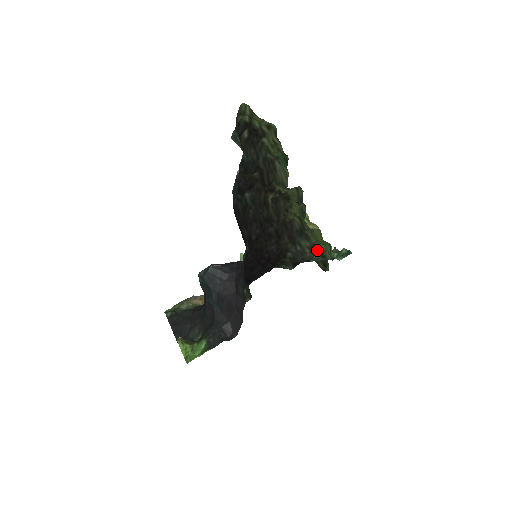
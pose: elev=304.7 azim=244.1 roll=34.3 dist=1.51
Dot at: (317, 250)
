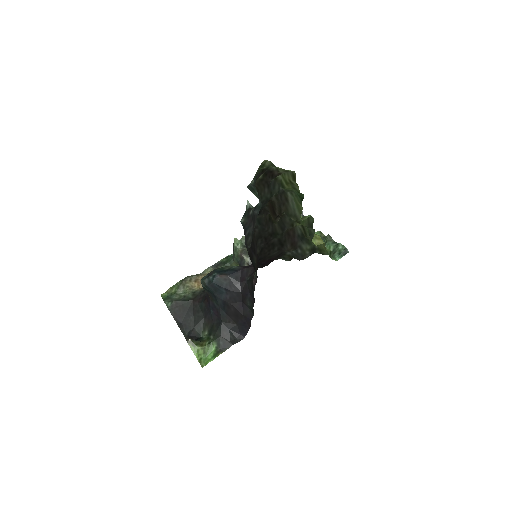
Dot at: (316, 250)
